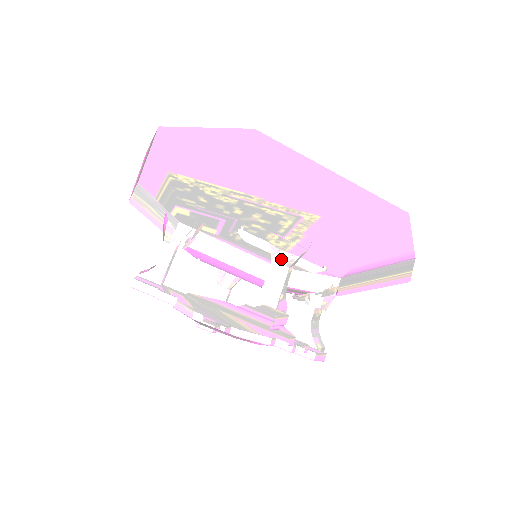
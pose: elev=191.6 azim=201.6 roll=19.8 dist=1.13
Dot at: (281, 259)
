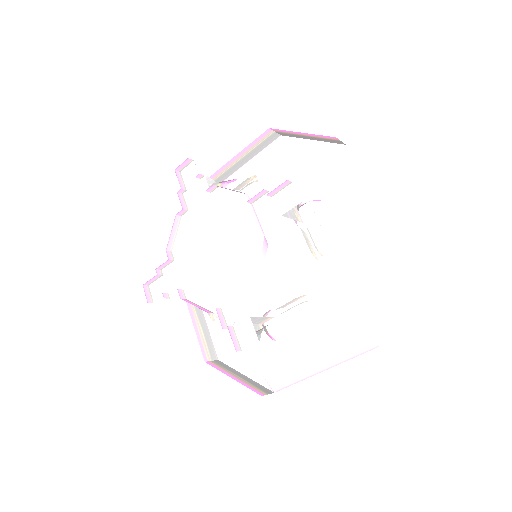
Dot at: occluded
